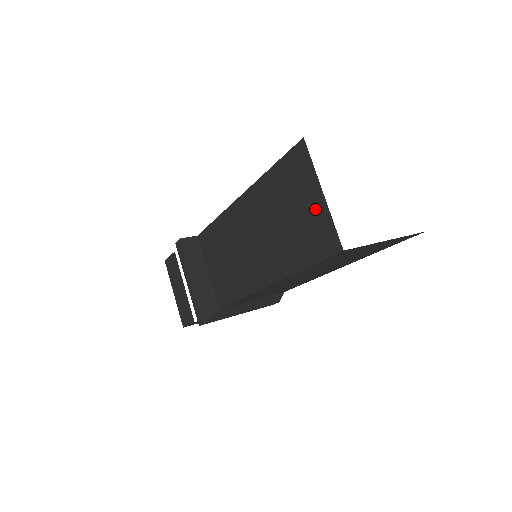
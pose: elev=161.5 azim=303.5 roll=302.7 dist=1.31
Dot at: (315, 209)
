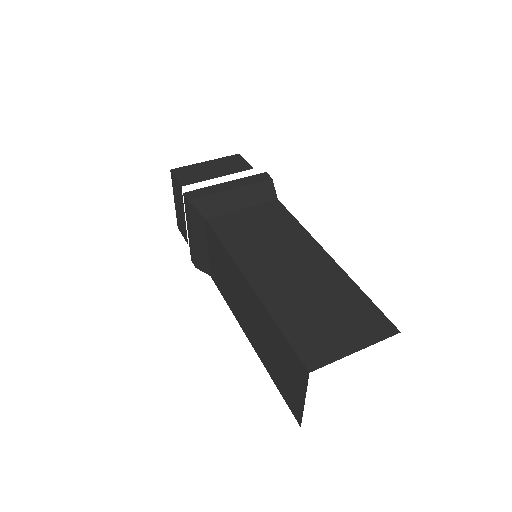
Dot at: (296, 394)
